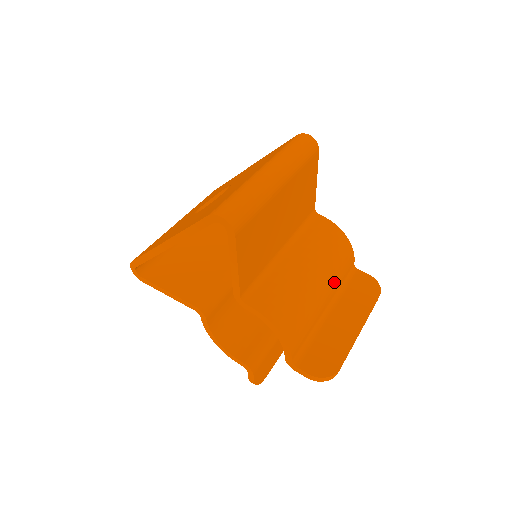
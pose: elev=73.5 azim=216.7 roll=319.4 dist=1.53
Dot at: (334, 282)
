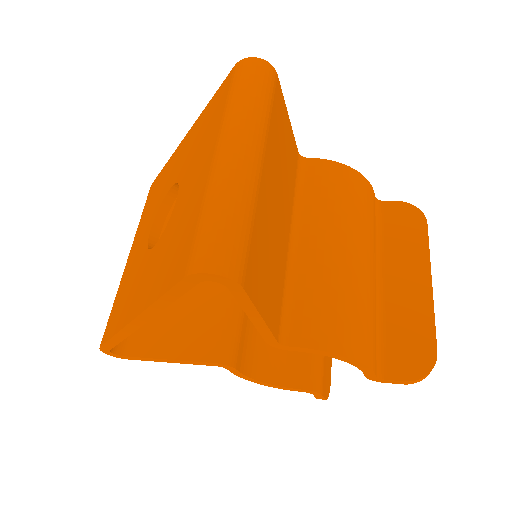
Dot at: (370, 239)
